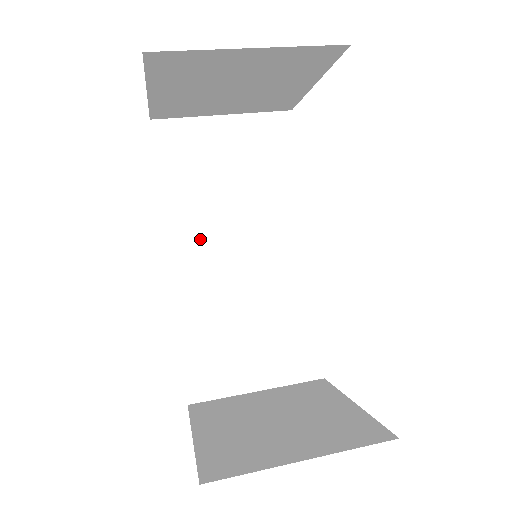
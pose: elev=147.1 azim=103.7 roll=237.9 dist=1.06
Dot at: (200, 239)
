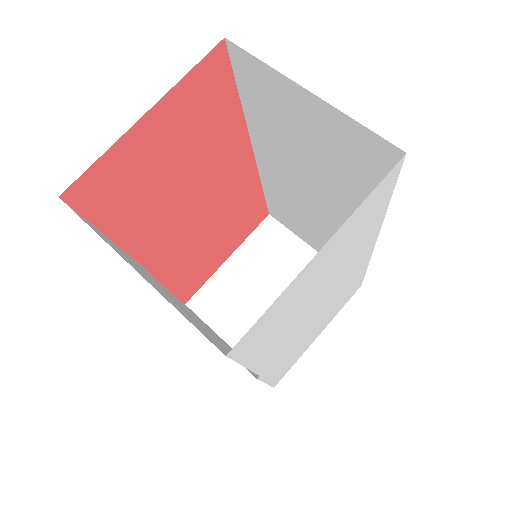
Dot at: (278, 160)
